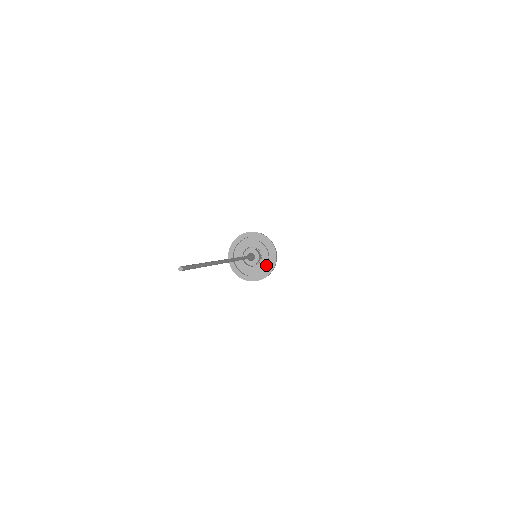
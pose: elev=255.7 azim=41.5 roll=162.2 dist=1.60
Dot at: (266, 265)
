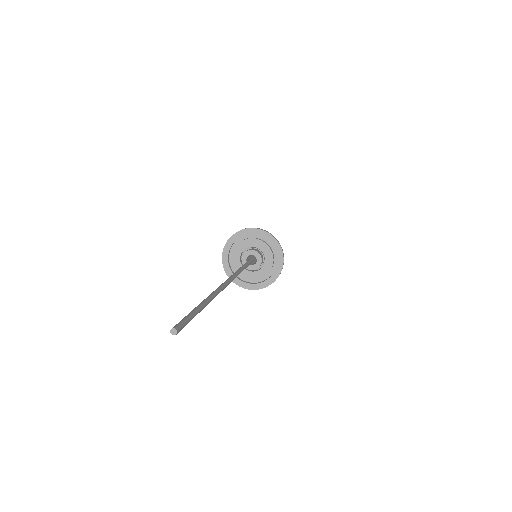
Dot at: (262, 277)
